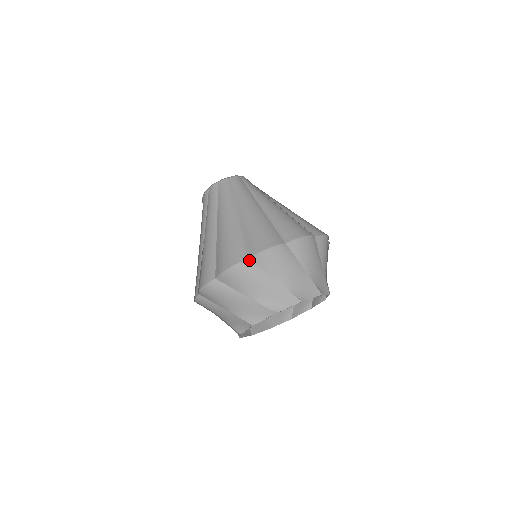
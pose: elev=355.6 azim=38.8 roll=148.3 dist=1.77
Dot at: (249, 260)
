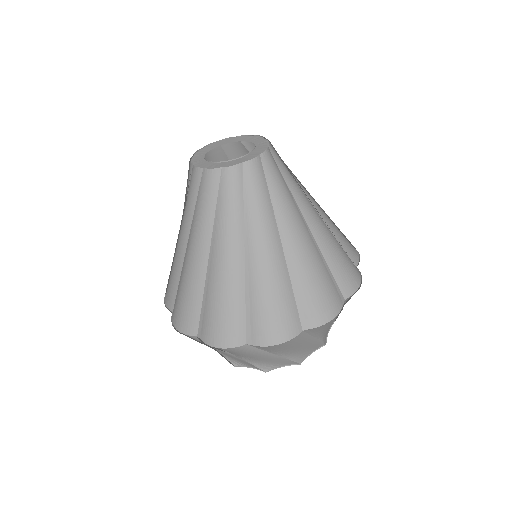
Dot at: (199, 337)
